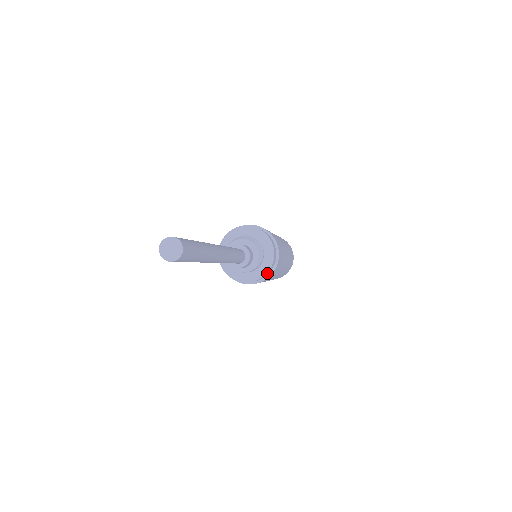
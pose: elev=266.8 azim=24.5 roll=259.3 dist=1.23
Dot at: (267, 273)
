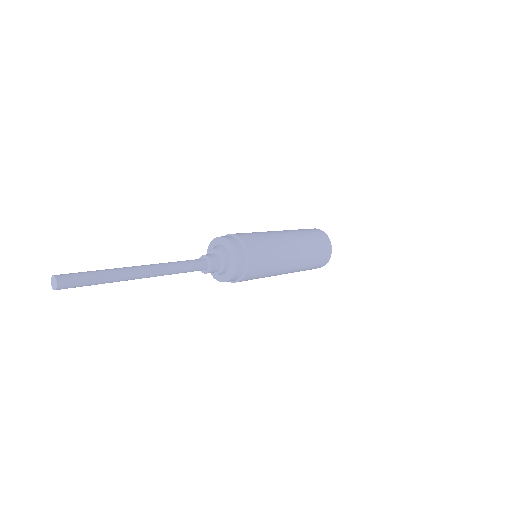
Dot at: (238, 251)
